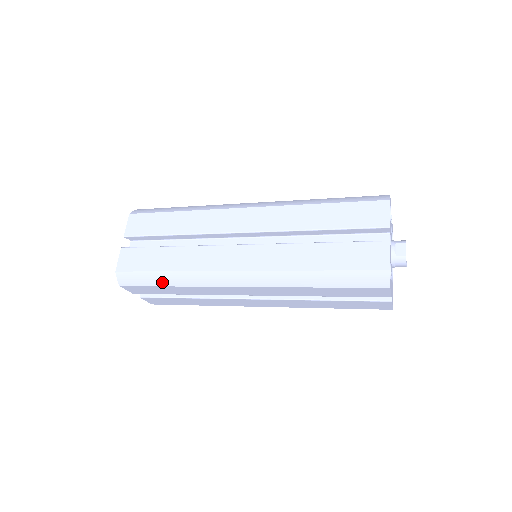
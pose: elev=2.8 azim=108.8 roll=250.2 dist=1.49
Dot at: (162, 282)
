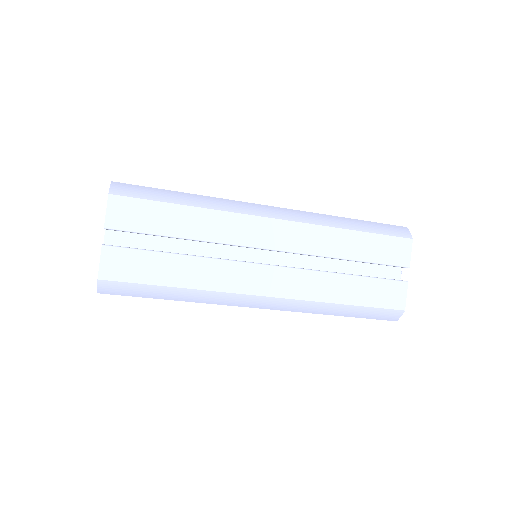
Dot at: (176, 199)
